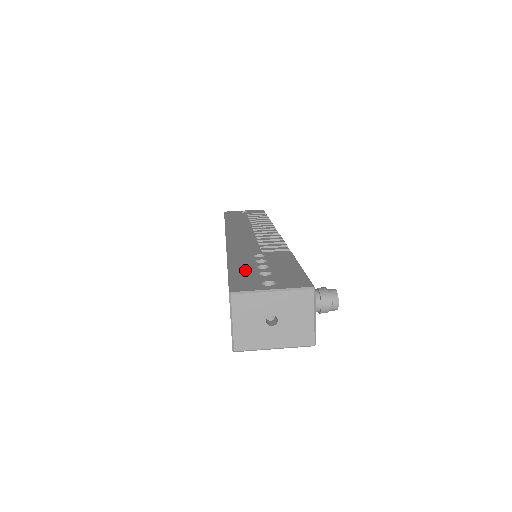
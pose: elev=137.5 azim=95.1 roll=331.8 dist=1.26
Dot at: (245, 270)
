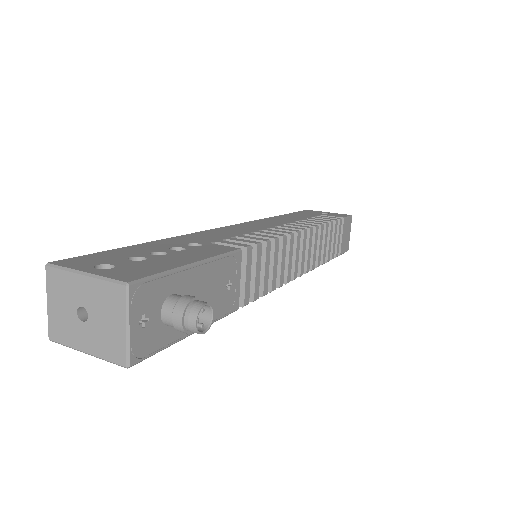
Dot at: (132, 251)
